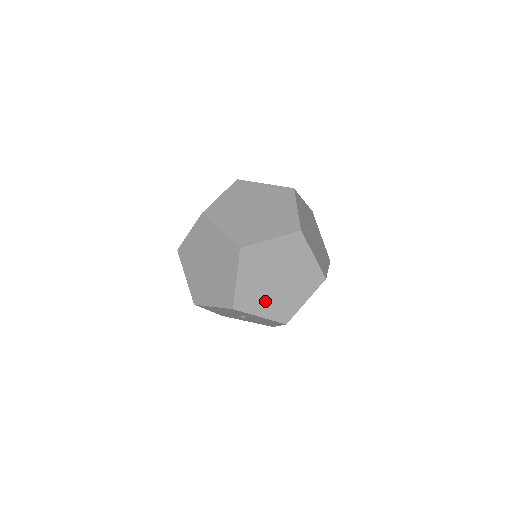
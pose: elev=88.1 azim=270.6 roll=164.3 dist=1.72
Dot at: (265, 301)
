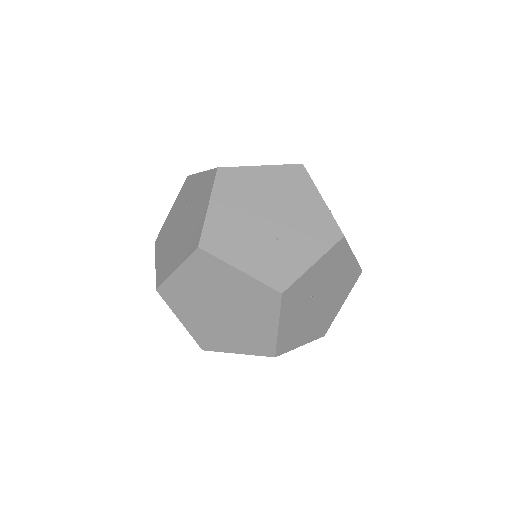
Dot at: (194, 314)
